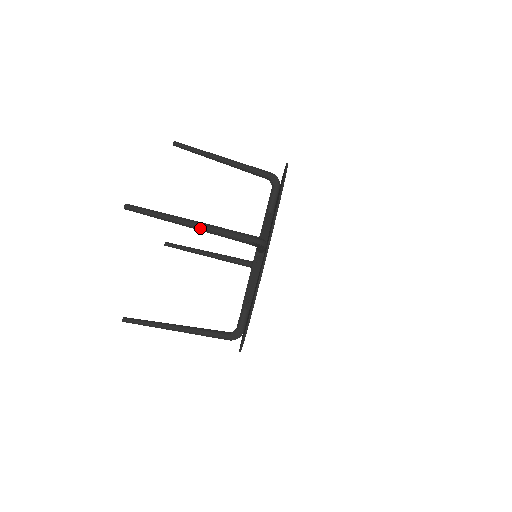
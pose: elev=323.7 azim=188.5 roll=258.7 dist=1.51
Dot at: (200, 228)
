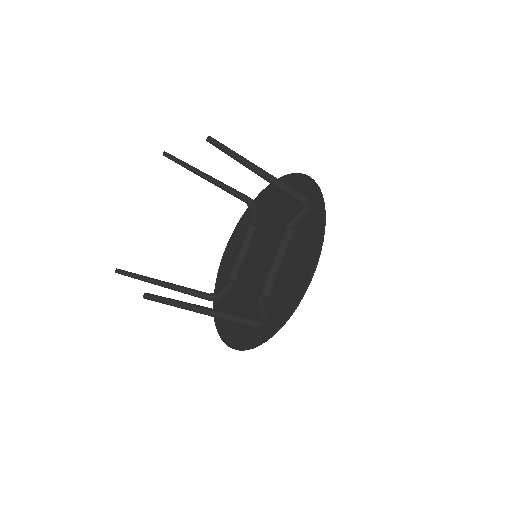
Dot at: (269, 176)
